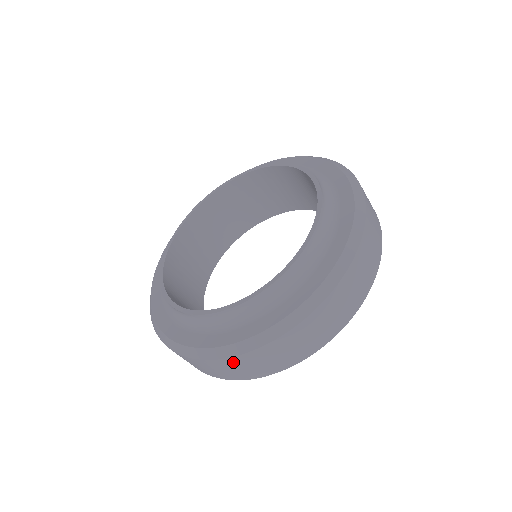
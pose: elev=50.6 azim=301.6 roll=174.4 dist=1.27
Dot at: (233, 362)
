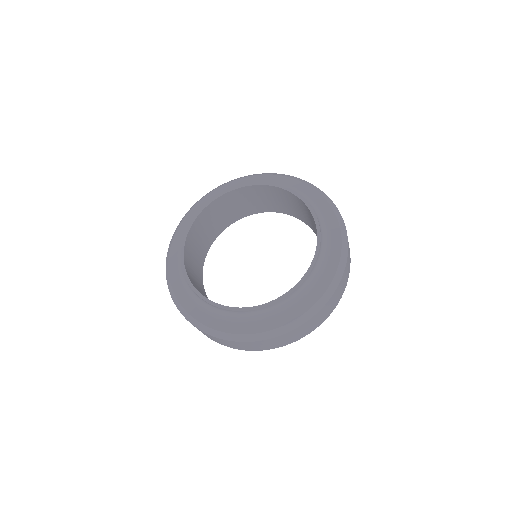
Dot at: (287, 335)
